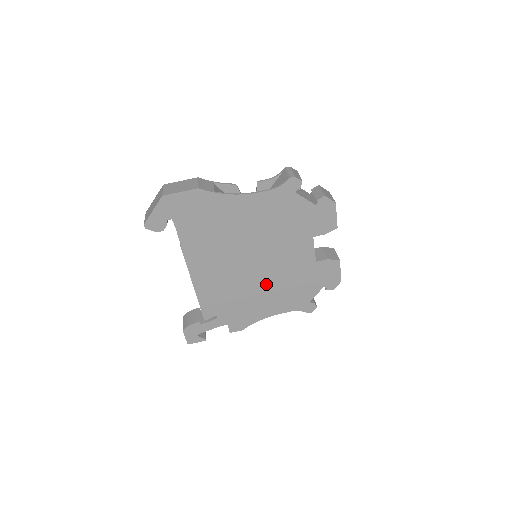
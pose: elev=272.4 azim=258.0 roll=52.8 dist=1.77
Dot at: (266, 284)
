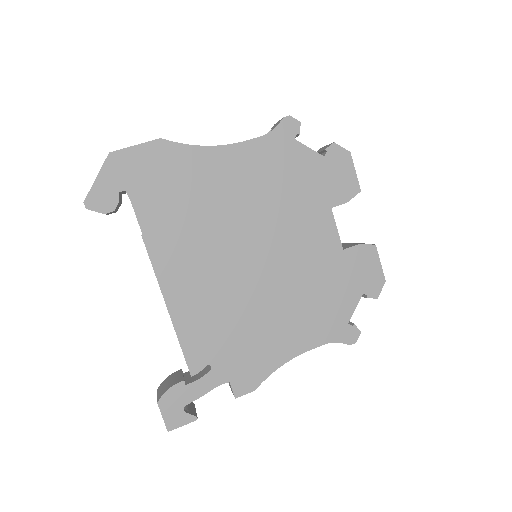
Dot at: (278, 296)
